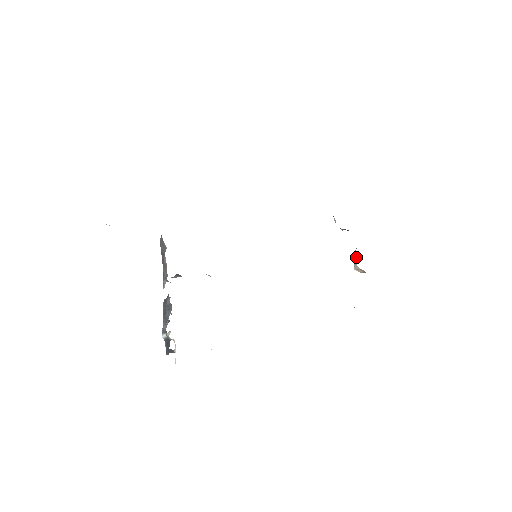
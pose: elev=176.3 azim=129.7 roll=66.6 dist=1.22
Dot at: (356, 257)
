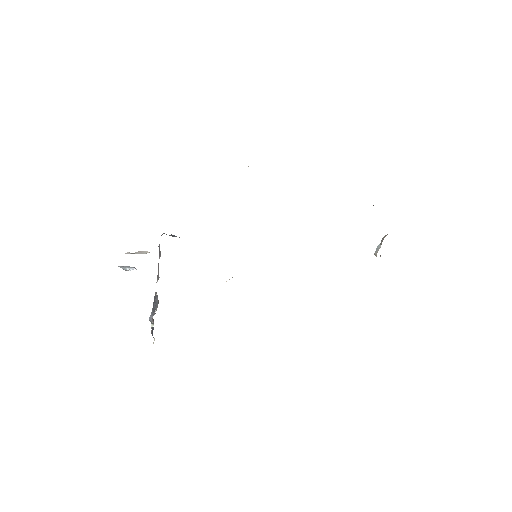
Dot at: occluded
